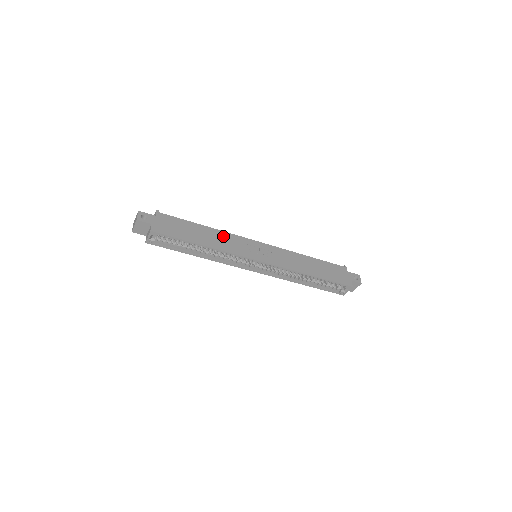
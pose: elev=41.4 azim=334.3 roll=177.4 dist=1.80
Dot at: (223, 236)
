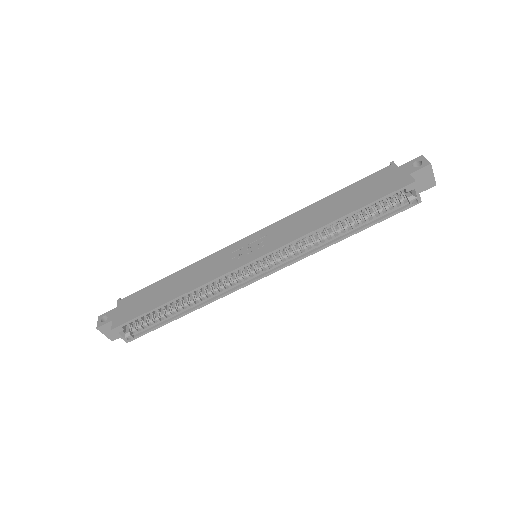
Dot at: (197, 268)
